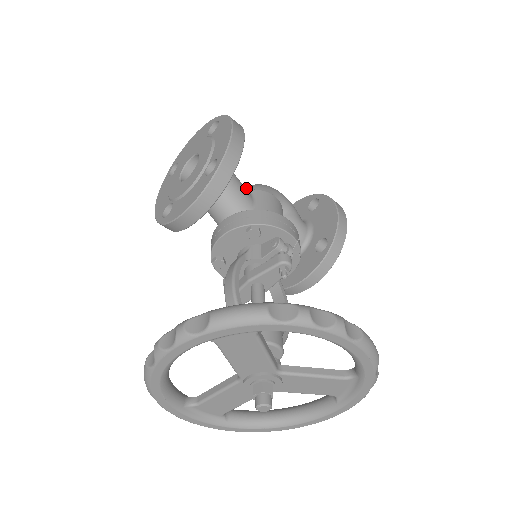
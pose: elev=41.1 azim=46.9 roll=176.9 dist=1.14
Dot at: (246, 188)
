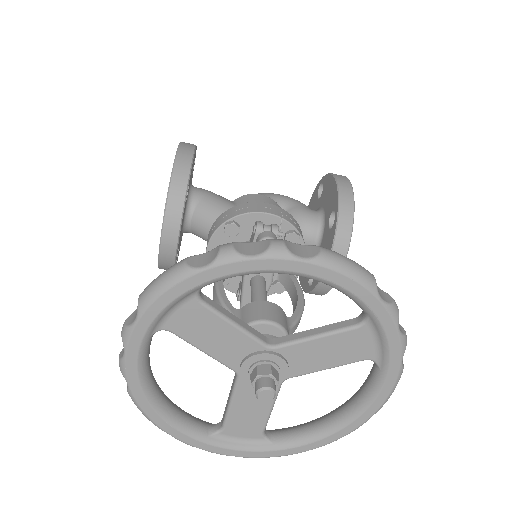
Dot at: occluded
